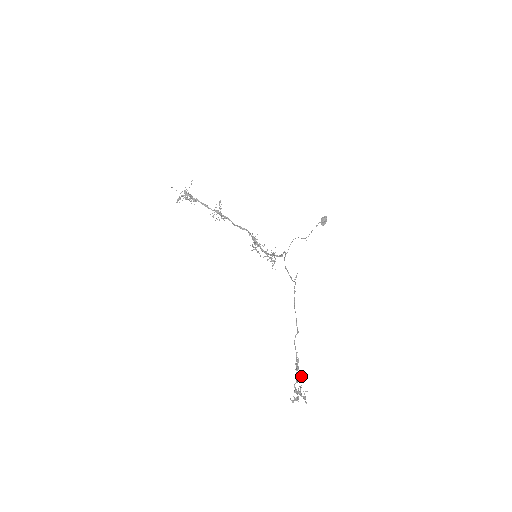
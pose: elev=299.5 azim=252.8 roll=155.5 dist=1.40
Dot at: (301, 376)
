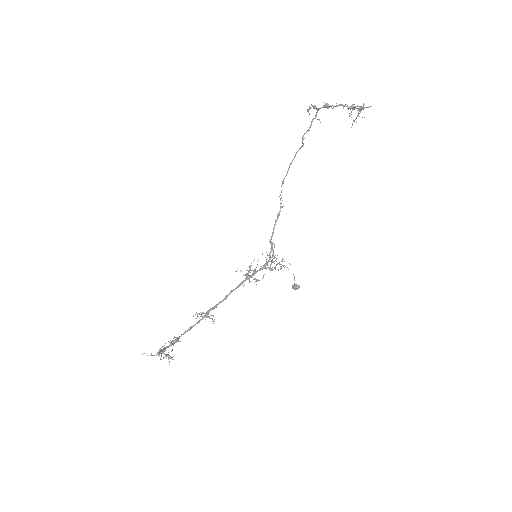
Dot at: (325, 105)
